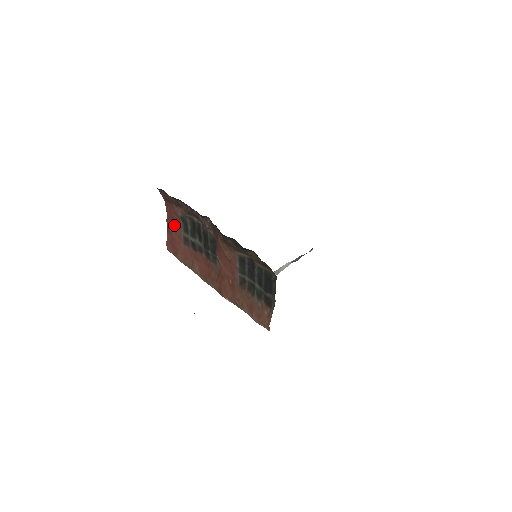
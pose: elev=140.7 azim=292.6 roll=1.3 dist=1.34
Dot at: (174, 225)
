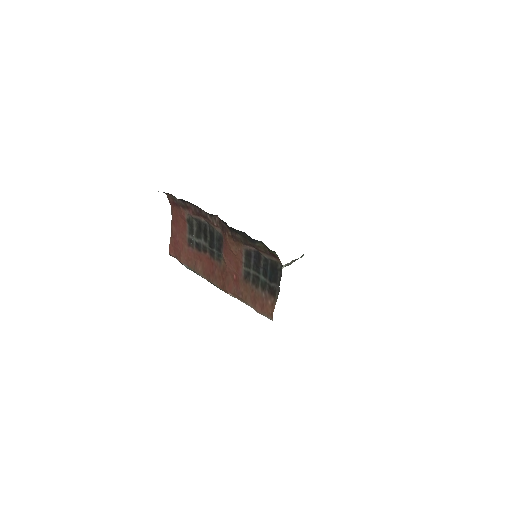
Dot at: (179, 228)
